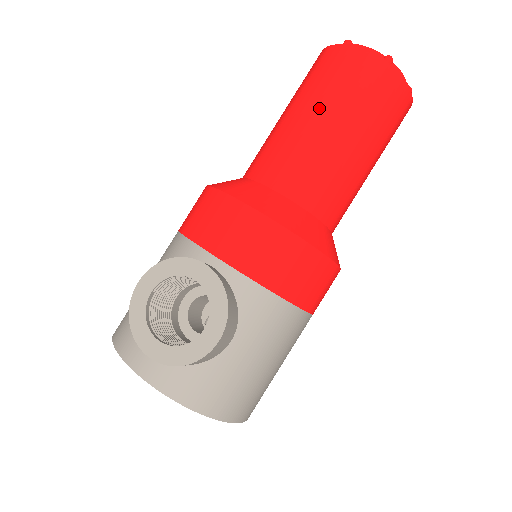
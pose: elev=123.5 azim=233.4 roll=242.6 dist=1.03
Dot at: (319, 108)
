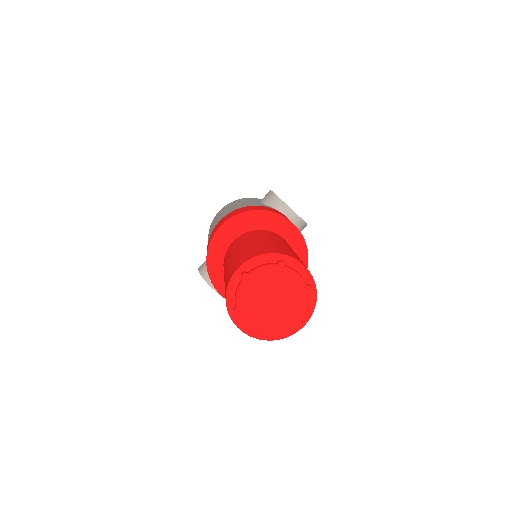
Dot at: occluded
